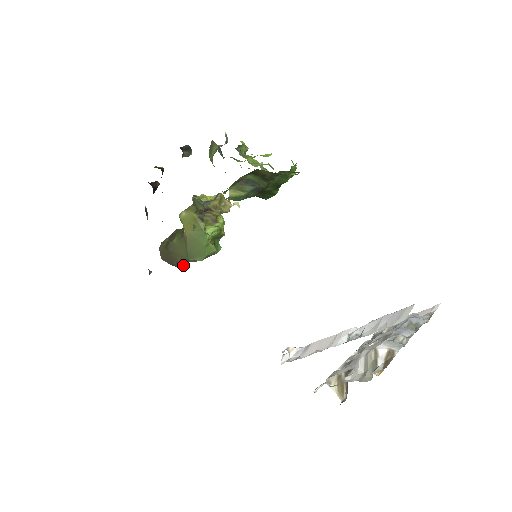
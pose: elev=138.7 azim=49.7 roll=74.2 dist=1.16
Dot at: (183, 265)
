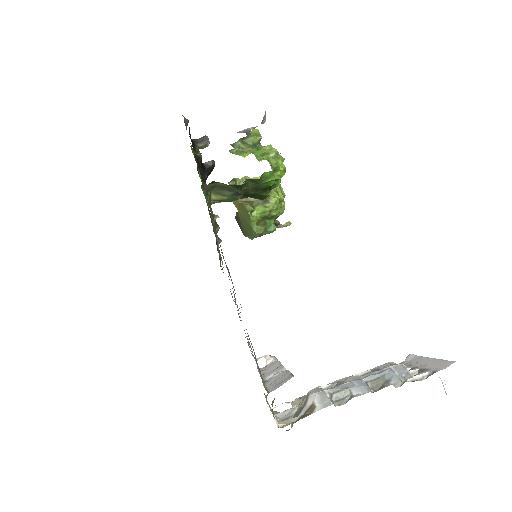
Dot at: occluded
